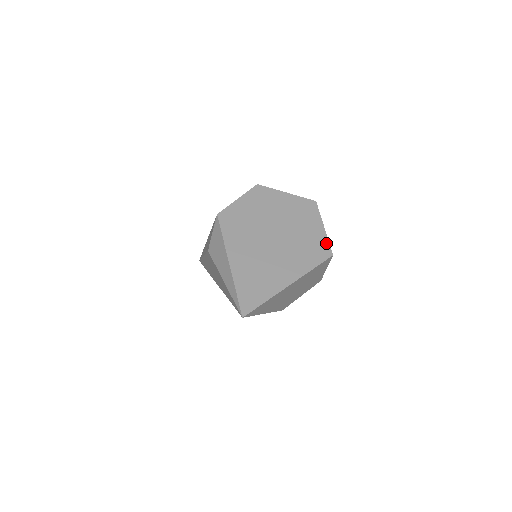
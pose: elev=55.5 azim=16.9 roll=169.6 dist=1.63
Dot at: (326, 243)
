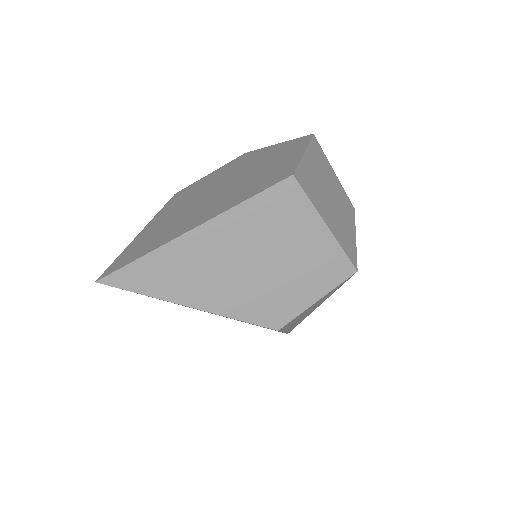
Dot at: (292, 166)
